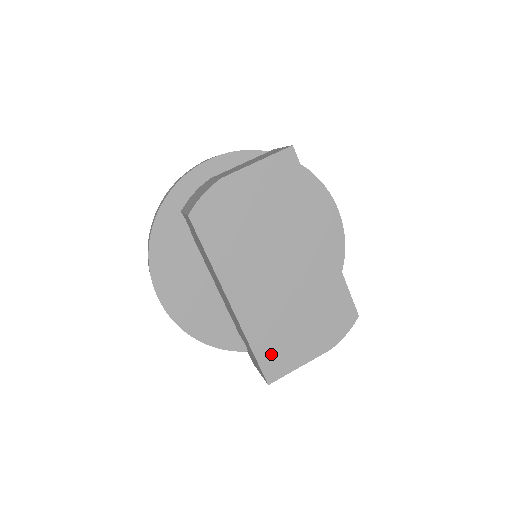
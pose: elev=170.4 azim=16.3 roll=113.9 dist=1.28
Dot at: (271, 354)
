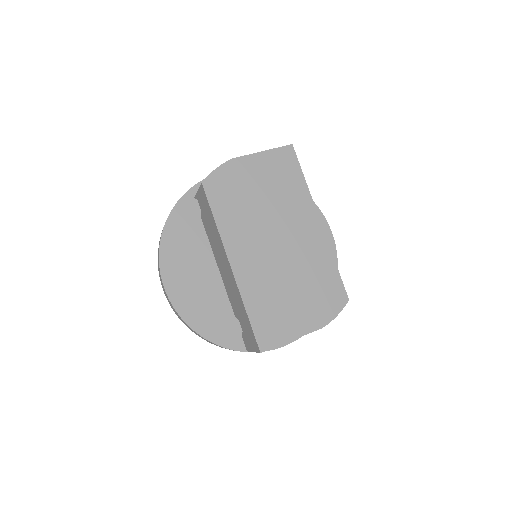
Dot at: (265, 321)
